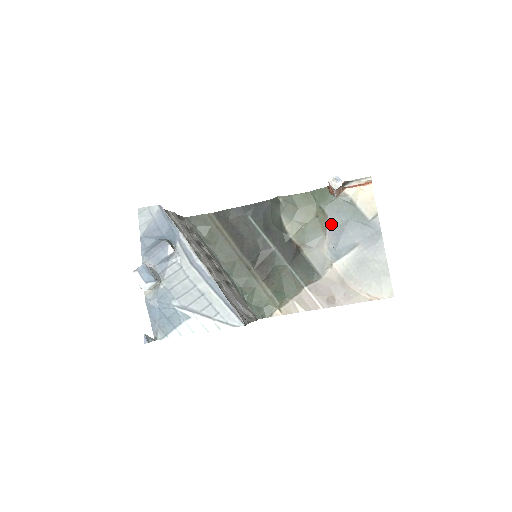
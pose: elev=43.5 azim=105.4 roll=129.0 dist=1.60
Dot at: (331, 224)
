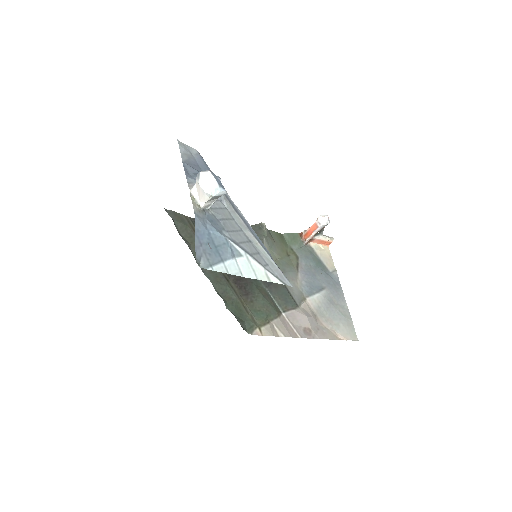
Dot at: (302, 265)
